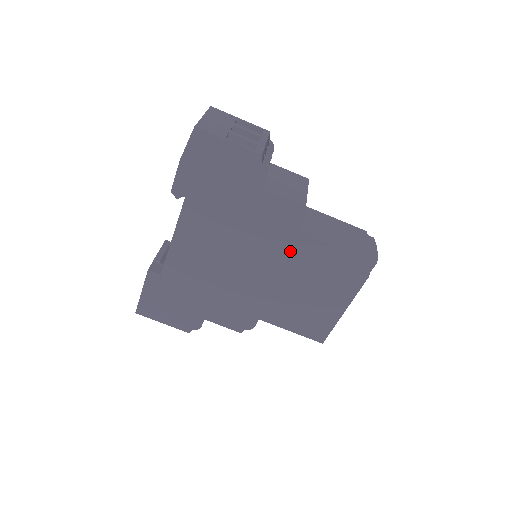
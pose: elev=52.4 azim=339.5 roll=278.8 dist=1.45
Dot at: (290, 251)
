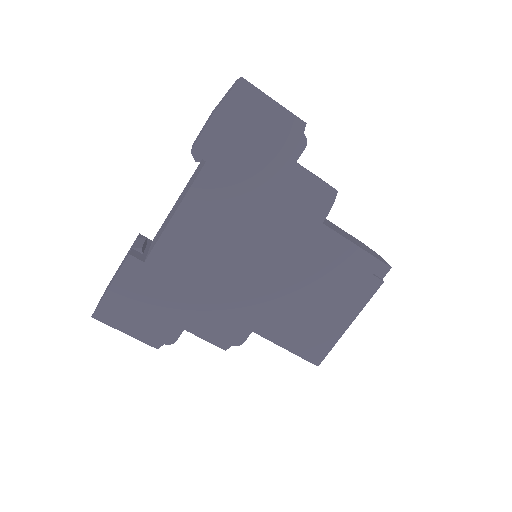
Dot at: (309, 243)
